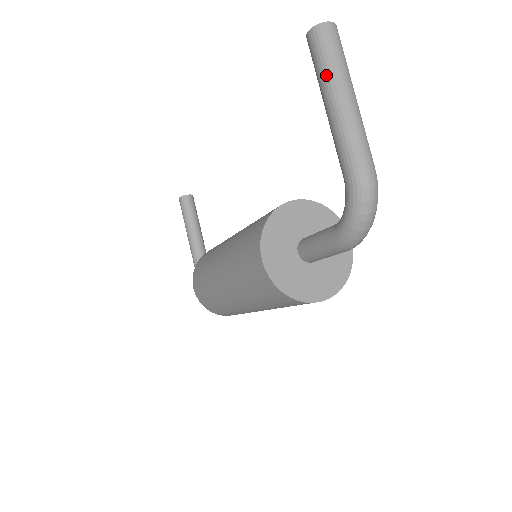
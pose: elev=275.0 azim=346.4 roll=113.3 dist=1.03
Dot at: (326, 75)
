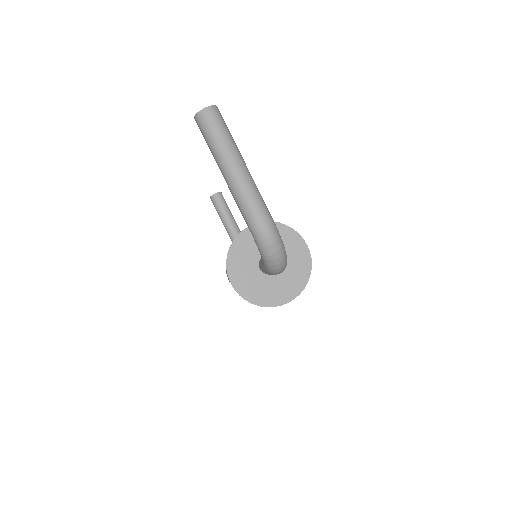
Dot at: (214, 153)
